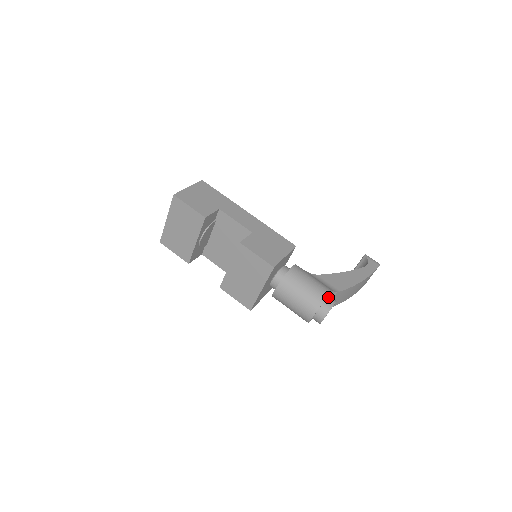
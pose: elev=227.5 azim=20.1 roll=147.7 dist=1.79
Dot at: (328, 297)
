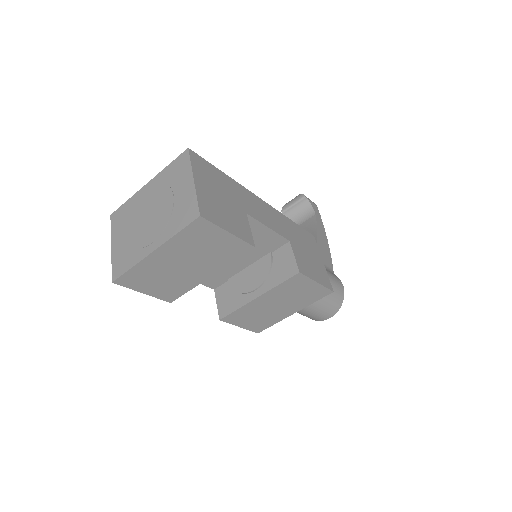
Dot at: occluded
